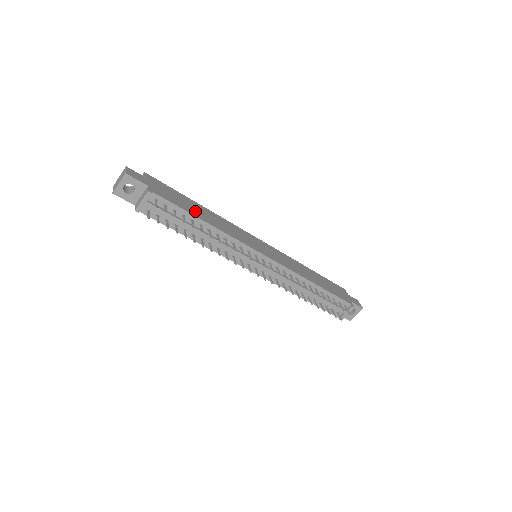
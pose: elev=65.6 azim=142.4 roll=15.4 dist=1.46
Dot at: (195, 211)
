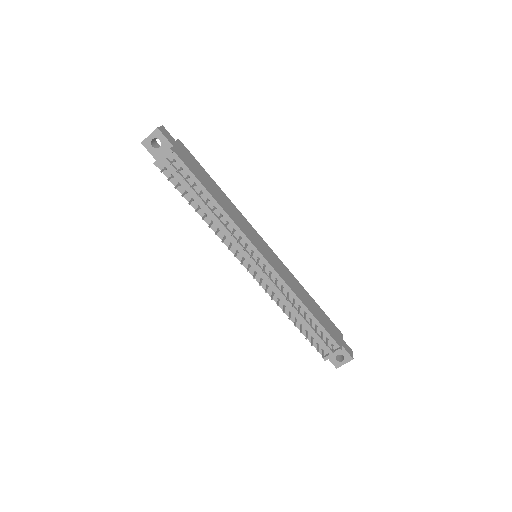
Dot at: (209, 186)
